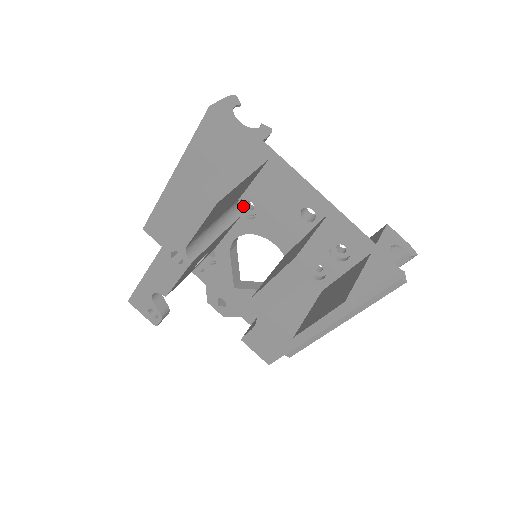
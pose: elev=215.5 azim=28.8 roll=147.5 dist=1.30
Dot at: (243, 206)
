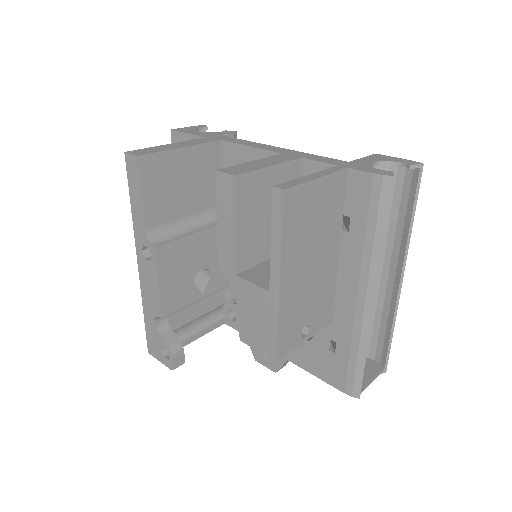
Dot at: occluded
